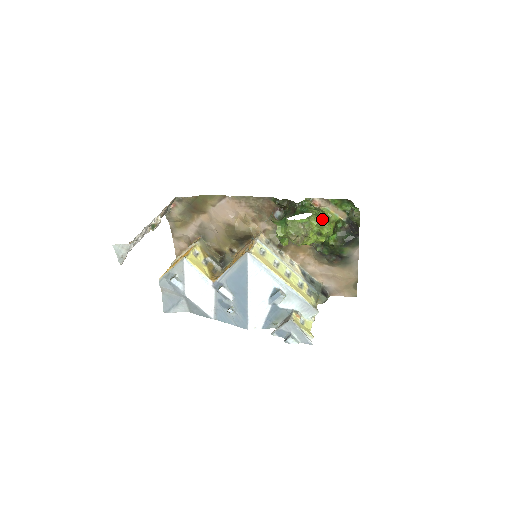
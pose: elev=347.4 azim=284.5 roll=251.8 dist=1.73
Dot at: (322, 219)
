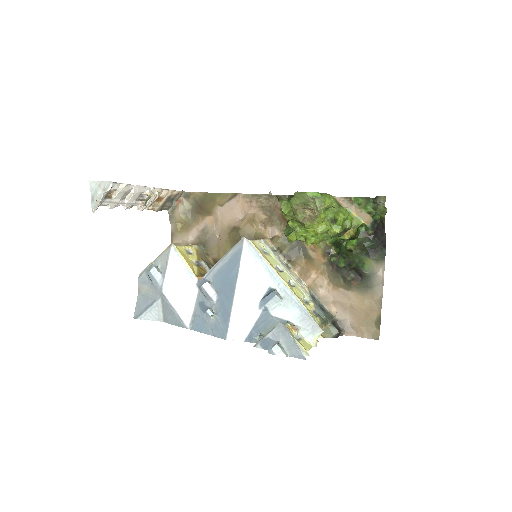
Dot at: occluded
